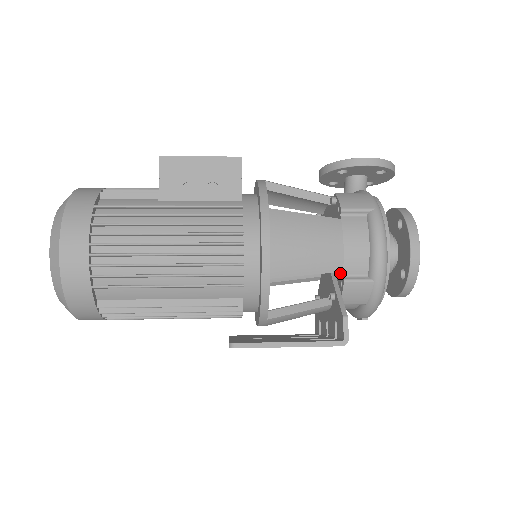
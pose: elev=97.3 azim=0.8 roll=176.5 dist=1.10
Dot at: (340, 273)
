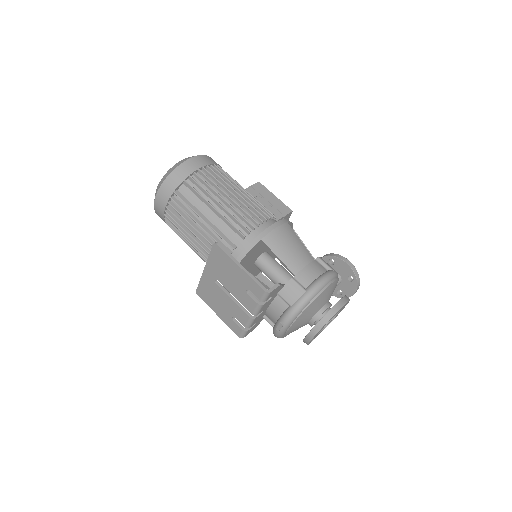
Dot at: occluded
